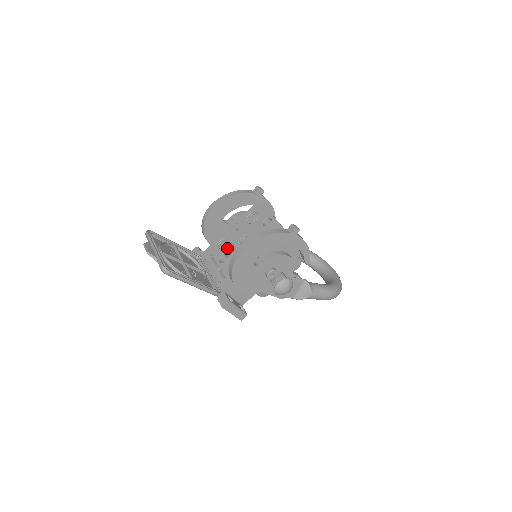
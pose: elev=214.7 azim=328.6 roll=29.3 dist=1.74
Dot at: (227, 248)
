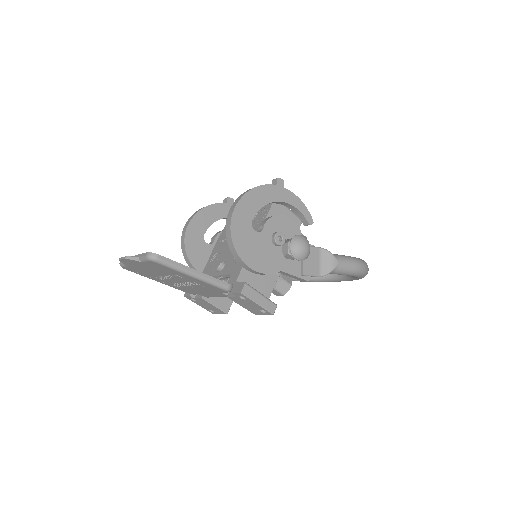
Dot at: (220, 258)
